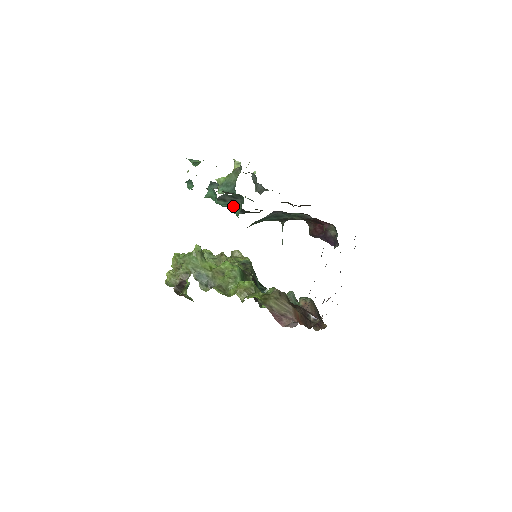
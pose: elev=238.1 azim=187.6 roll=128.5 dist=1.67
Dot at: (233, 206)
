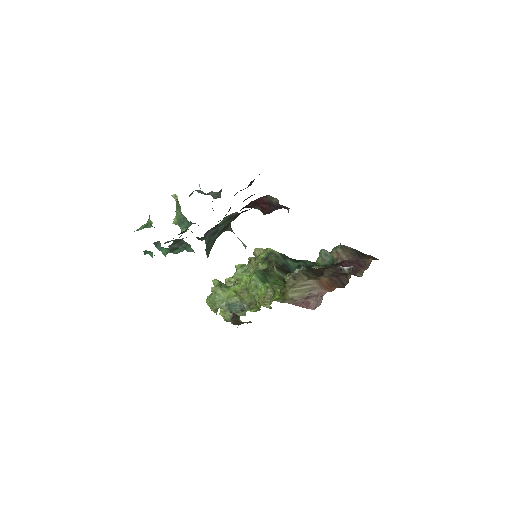
Dot at: (185, 248)
